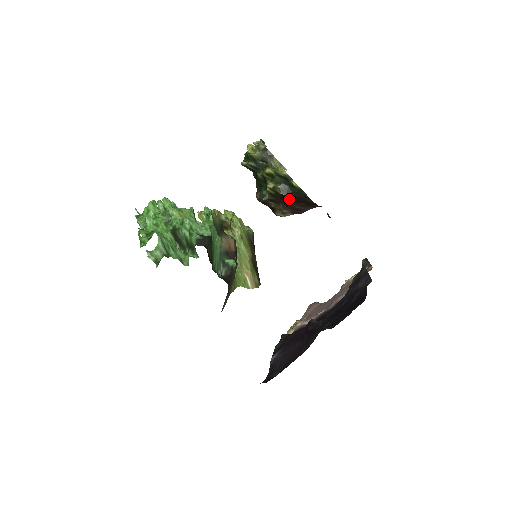
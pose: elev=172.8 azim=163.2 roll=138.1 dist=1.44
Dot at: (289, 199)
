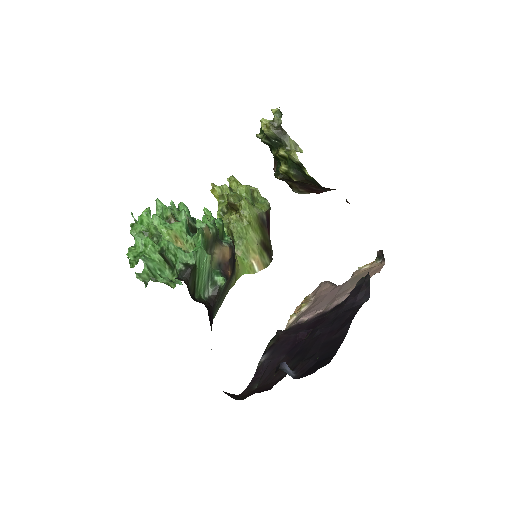
Dot at: (304, 183)
